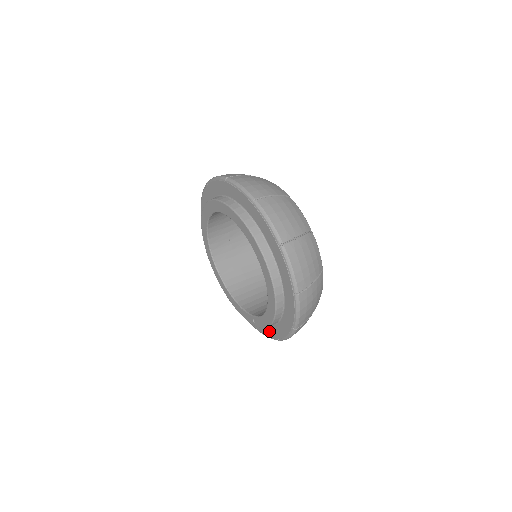
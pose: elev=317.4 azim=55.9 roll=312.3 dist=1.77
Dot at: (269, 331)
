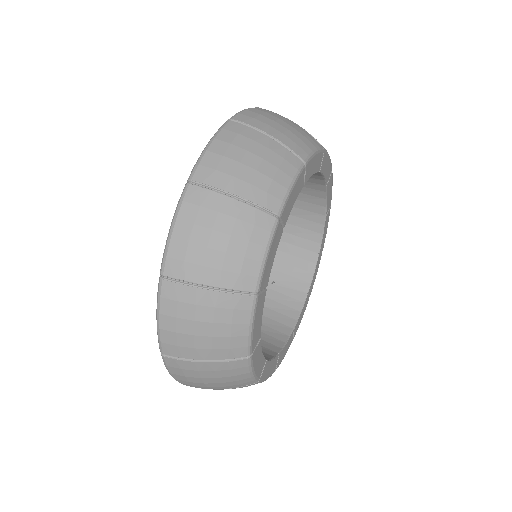
Dot at: occluded
